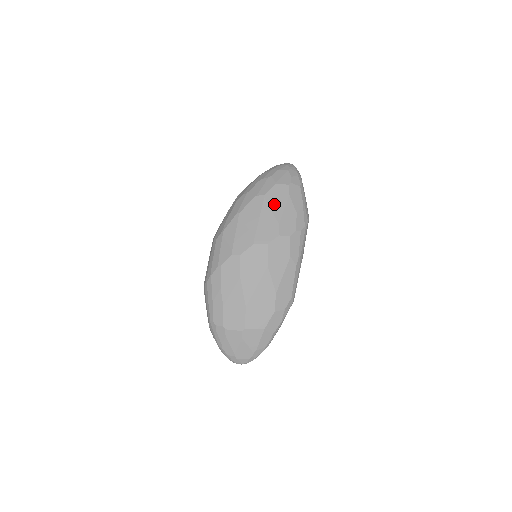
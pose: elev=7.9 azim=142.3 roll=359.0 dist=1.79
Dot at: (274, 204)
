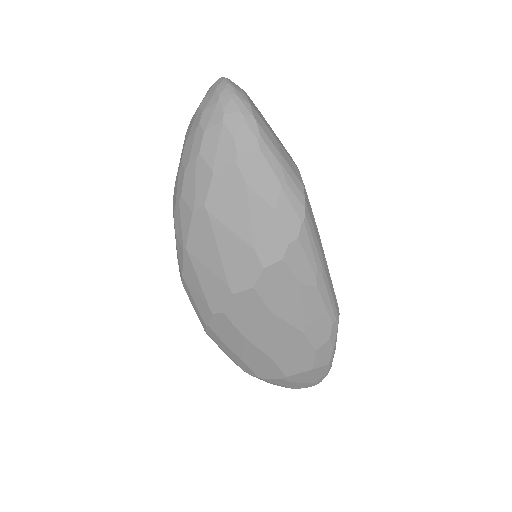
Dot at: (229, 215)
